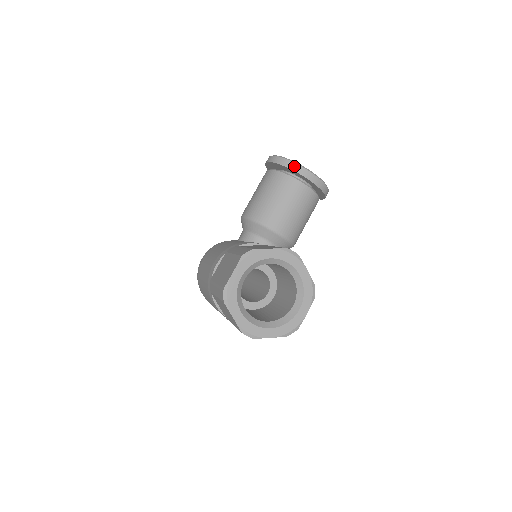
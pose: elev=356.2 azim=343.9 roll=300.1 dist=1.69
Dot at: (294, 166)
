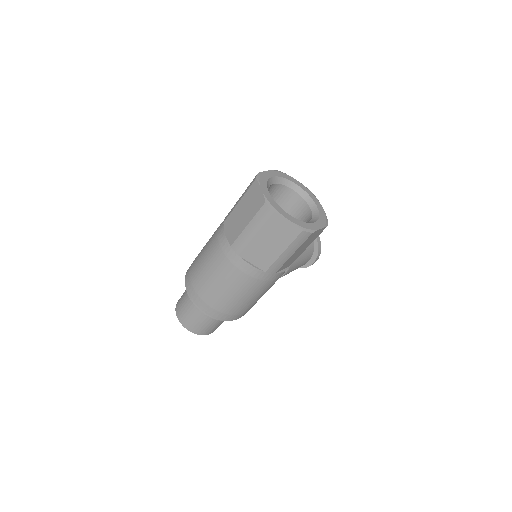
Dot at: occluded
